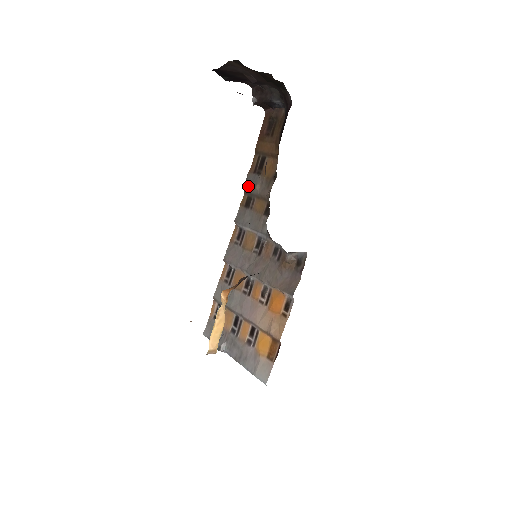
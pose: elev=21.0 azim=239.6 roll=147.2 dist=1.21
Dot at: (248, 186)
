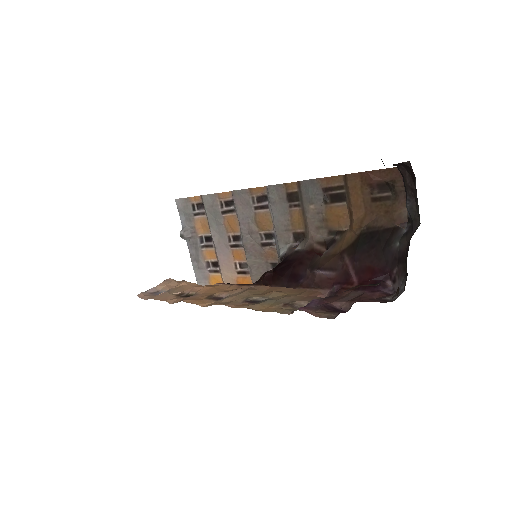
Dot at: (306, 189)
